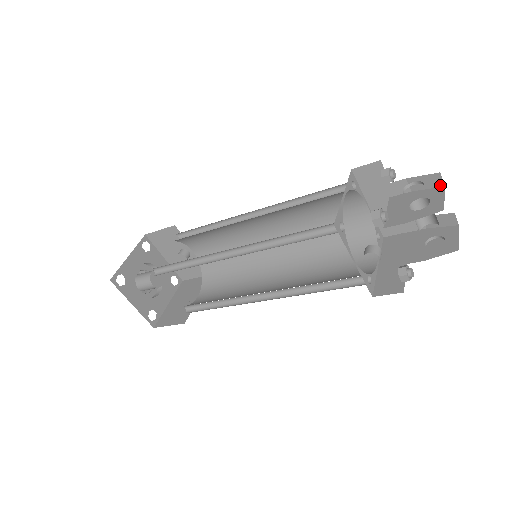
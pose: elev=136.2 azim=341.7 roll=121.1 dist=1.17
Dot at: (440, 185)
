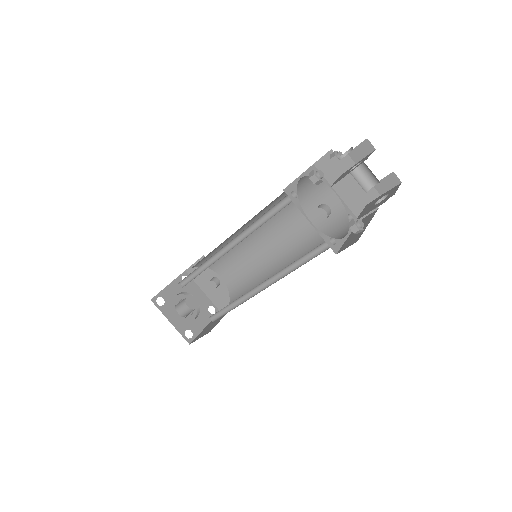
Dot at: (372, 150)
